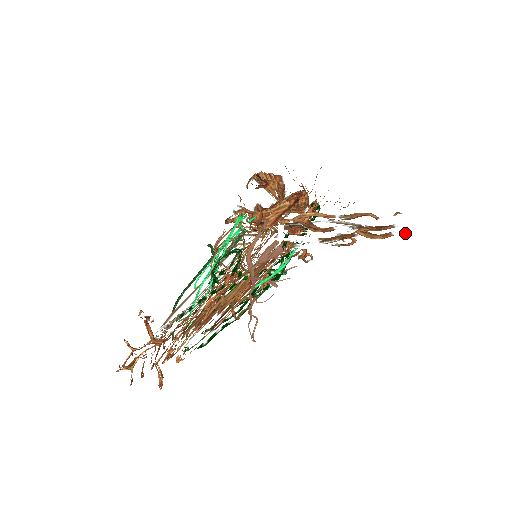
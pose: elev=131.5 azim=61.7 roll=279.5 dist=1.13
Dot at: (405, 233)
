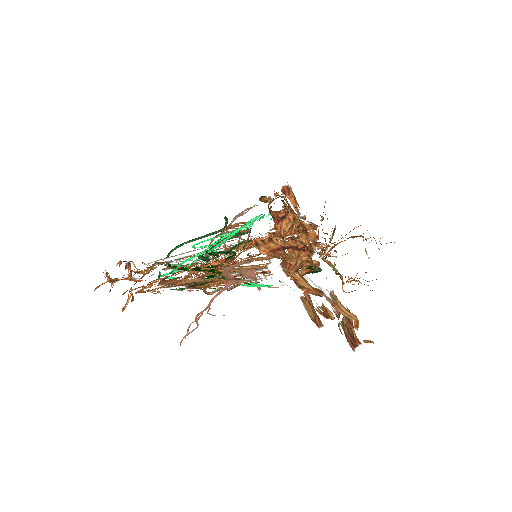
Dot at: occluded
